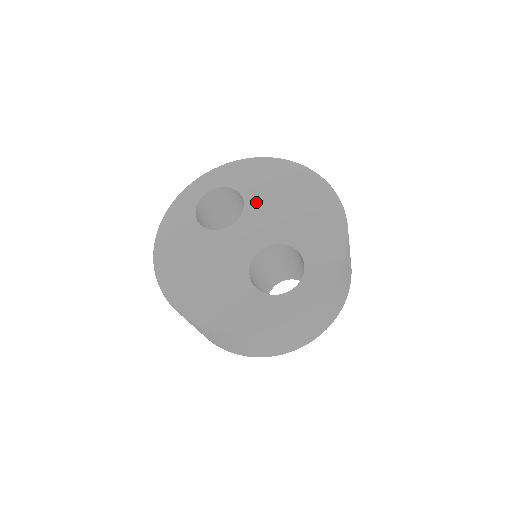
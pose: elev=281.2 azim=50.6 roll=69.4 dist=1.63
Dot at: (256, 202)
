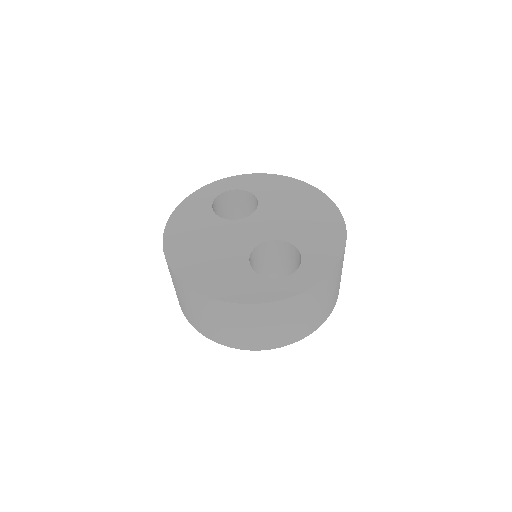
Dot at: (269, 206)
